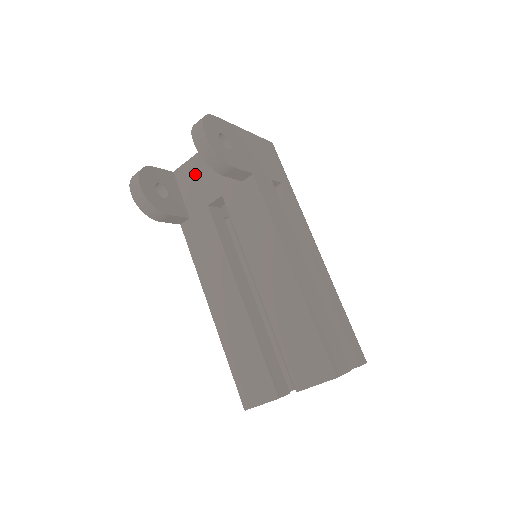
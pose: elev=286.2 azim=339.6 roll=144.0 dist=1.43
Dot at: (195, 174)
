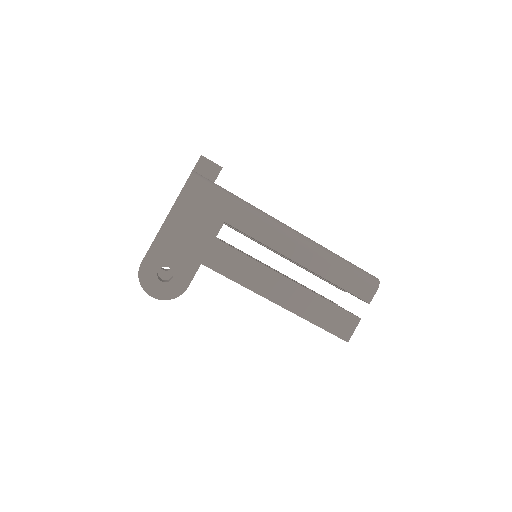
Dot at: occluded
